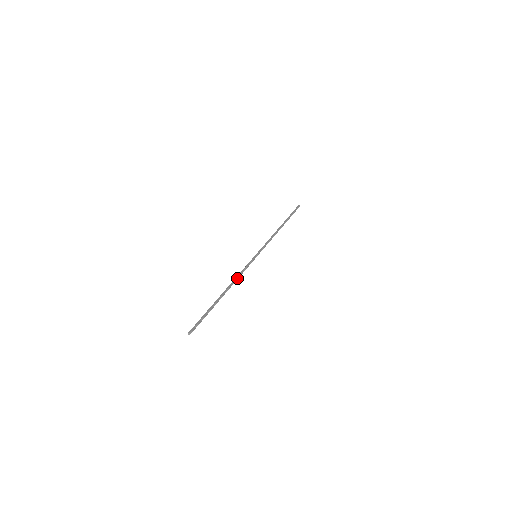
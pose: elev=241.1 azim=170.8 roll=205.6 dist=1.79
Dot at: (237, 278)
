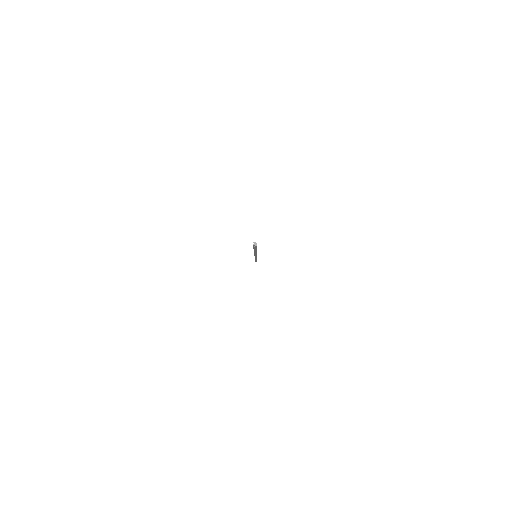
Dot at: occluded
